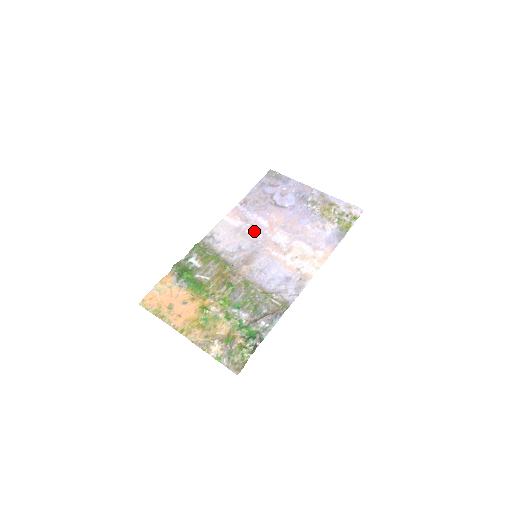
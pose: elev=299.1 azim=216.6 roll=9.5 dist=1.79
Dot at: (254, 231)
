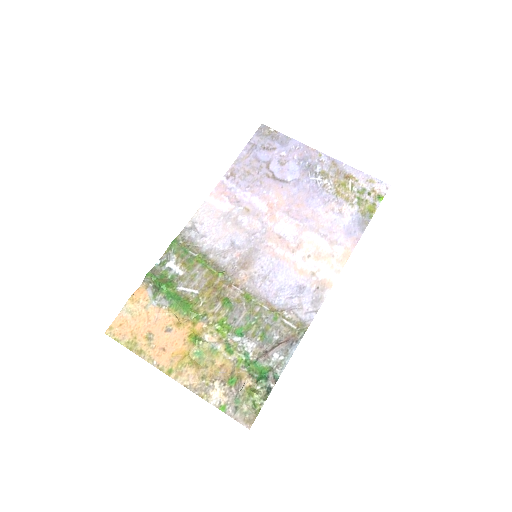
Dot at: (249, 218)
